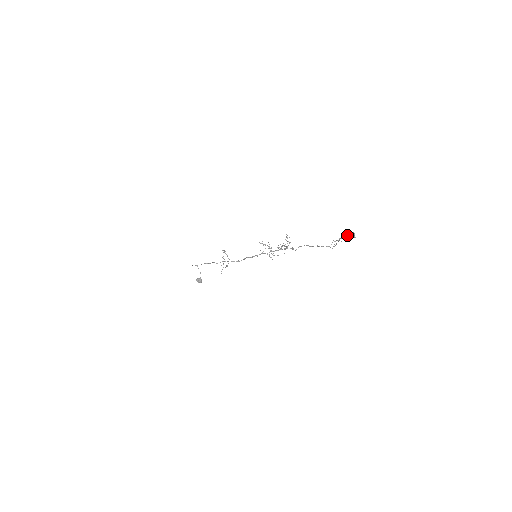
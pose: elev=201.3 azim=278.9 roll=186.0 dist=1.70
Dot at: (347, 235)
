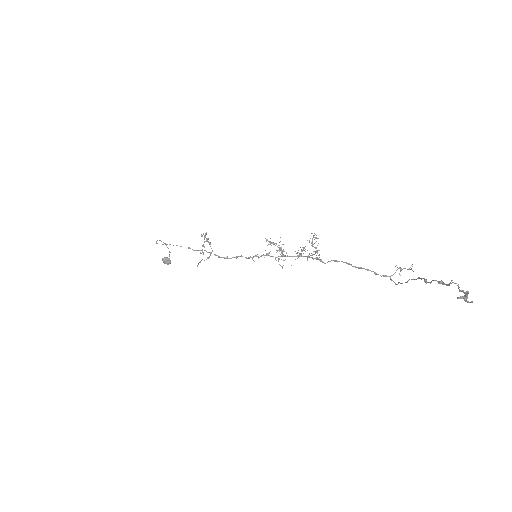
Dot at: (444, 284)
